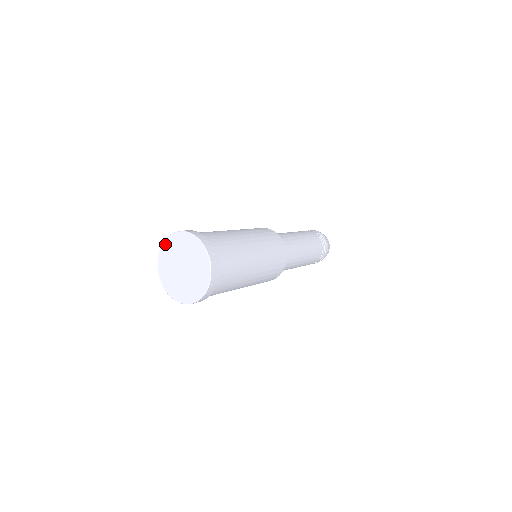
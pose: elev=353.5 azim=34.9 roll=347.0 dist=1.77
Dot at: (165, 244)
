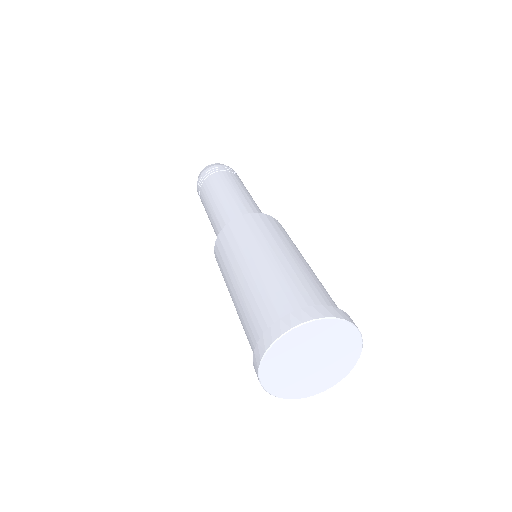
Dot at: (323, 323)
